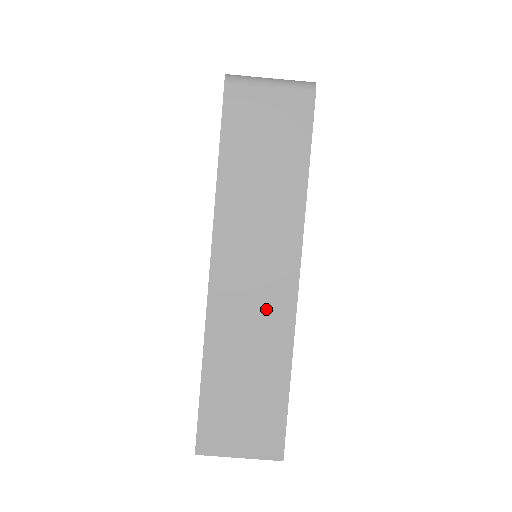
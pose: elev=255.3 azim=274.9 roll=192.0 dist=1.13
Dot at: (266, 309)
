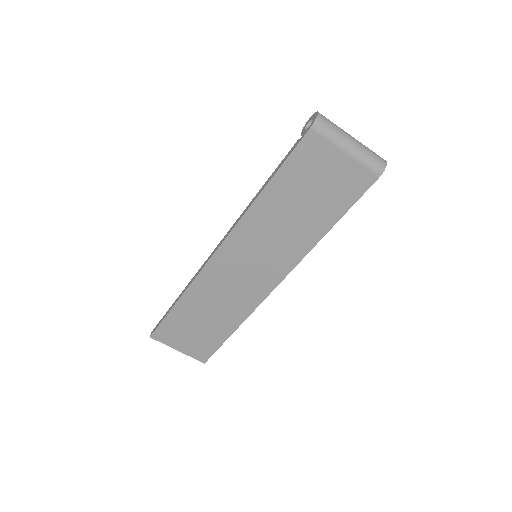
Dot at: (243, 291)
